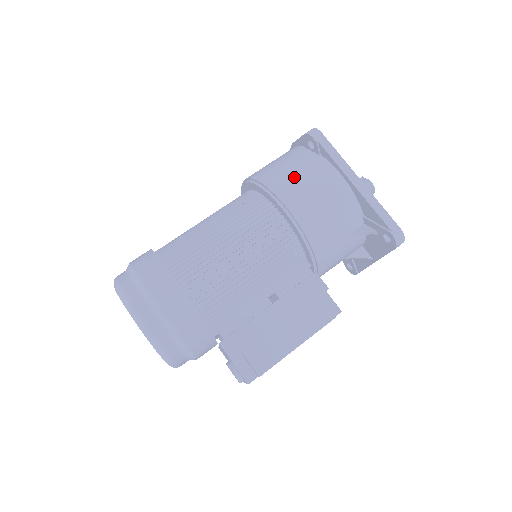
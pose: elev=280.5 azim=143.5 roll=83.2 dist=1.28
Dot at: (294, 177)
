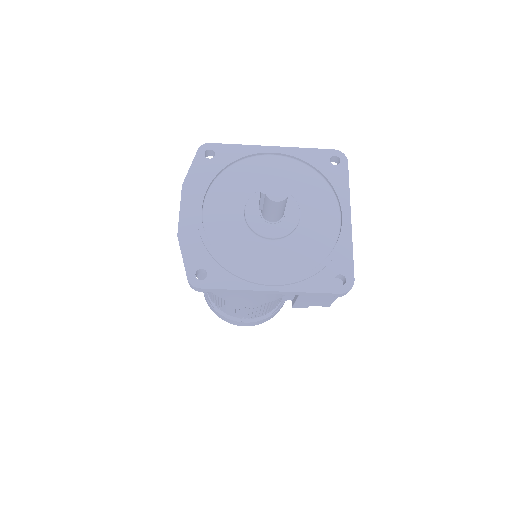
Dot at: (224, 292)
